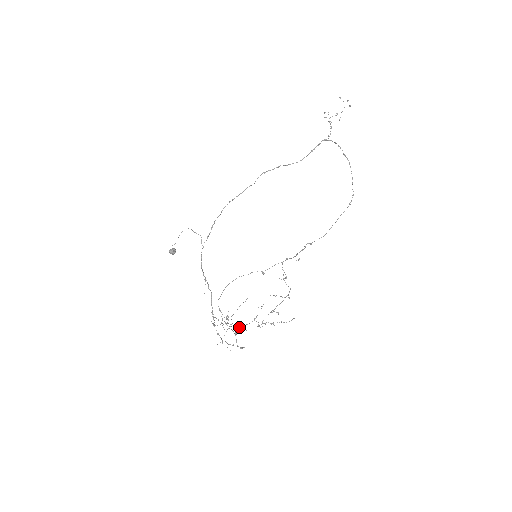
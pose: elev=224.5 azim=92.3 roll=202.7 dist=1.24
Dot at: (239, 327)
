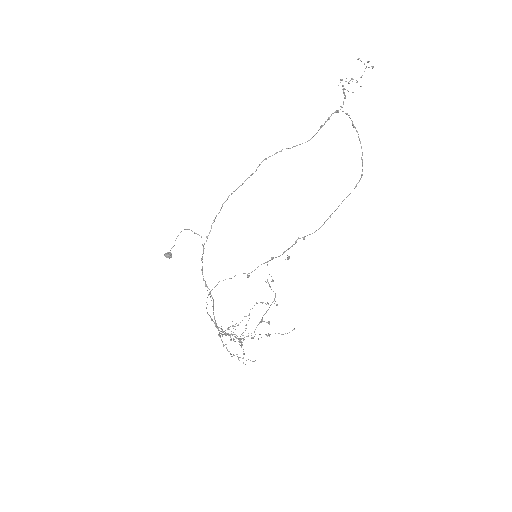
Dot at: occluded
